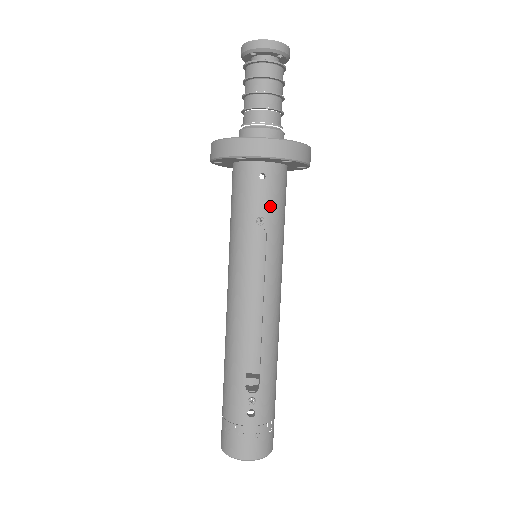
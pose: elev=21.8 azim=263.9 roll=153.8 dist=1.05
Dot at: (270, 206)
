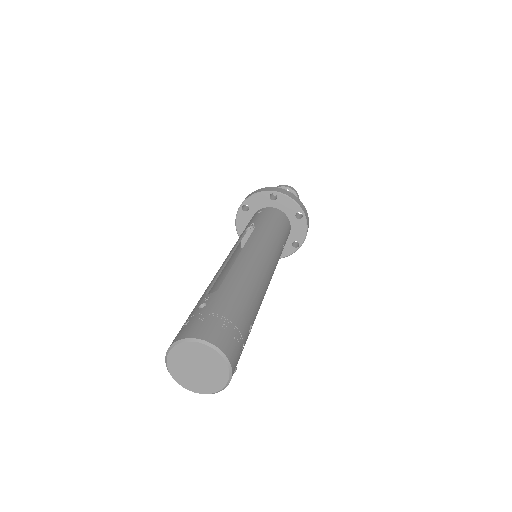
Dot at: (262, 219)
